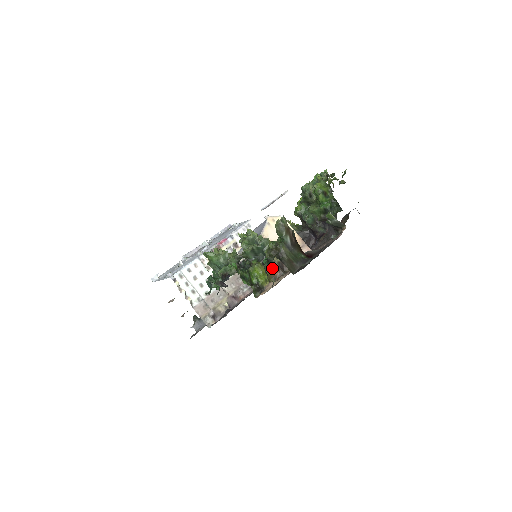
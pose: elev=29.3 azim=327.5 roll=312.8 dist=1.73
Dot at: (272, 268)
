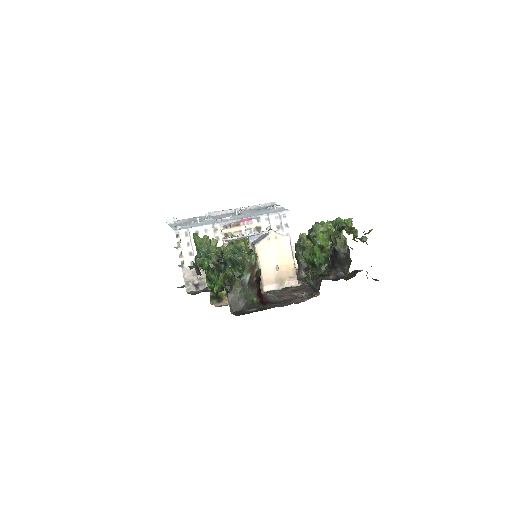
Dot at: occluded
